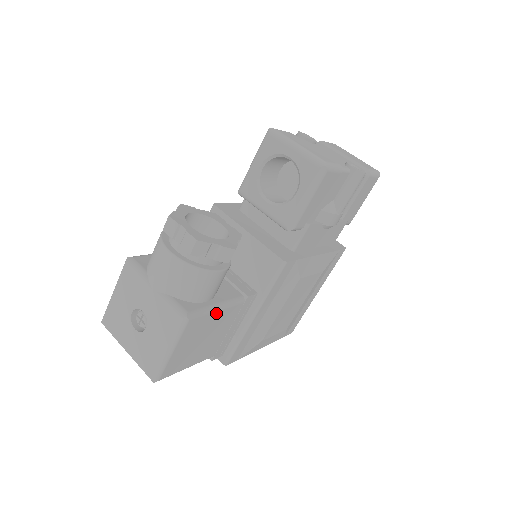
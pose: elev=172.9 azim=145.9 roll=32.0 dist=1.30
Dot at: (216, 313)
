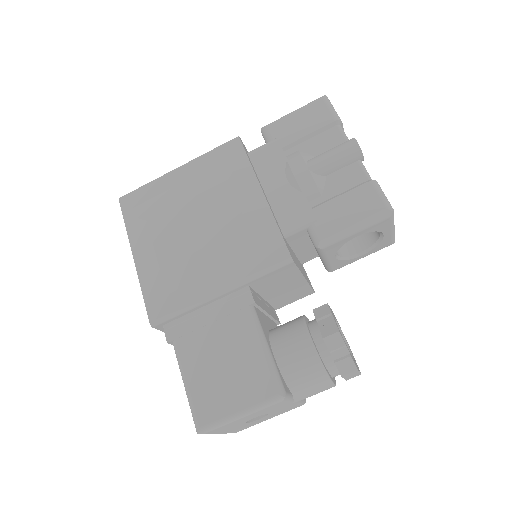
Dot at: occluded
